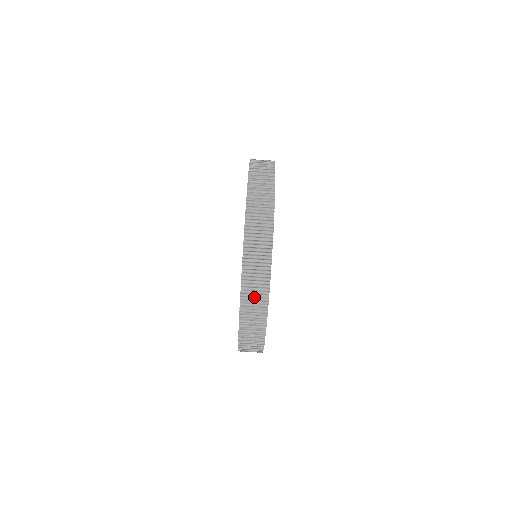
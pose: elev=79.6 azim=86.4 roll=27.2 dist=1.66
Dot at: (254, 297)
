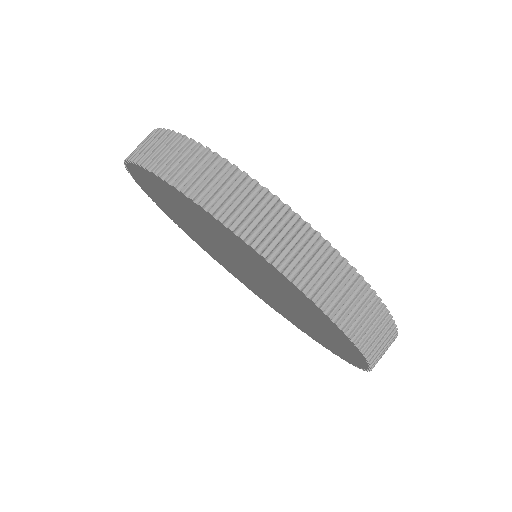
Dot at: (212, 184)
